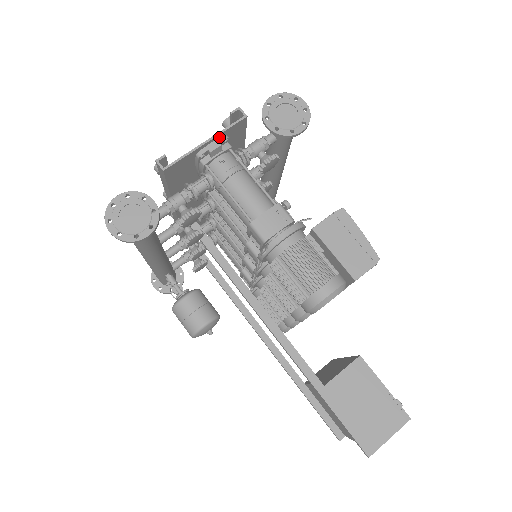
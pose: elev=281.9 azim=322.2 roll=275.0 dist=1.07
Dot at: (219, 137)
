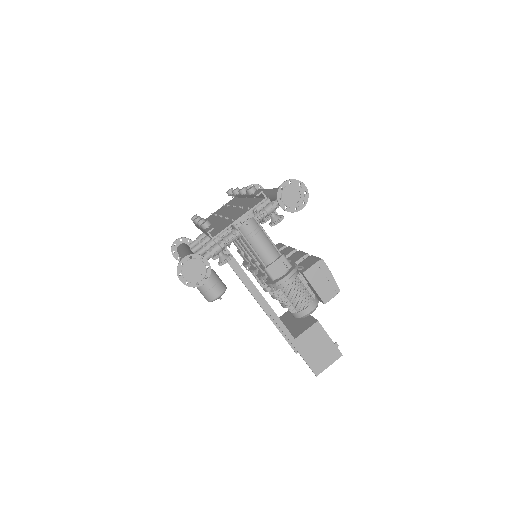
Dot at: (248, 212)
